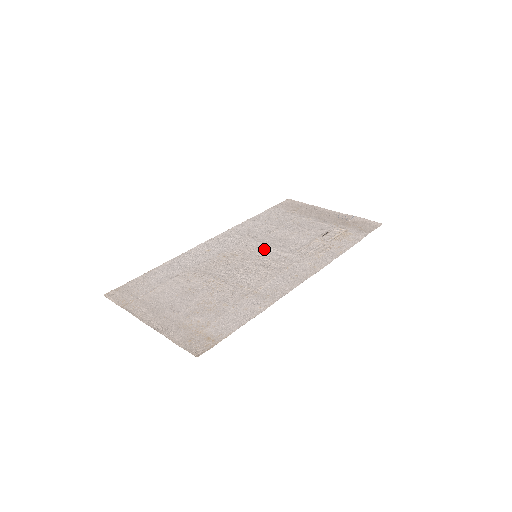
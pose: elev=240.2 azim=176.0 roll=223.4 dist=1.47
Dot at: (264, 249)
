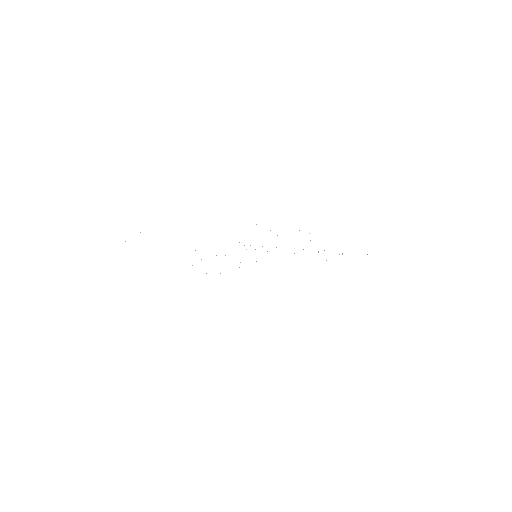
Dot at: occluded
